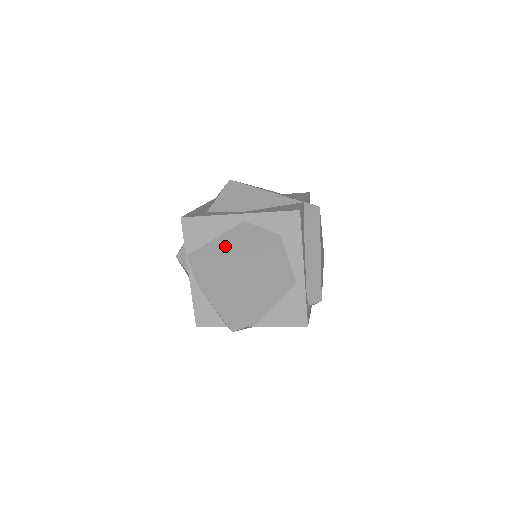
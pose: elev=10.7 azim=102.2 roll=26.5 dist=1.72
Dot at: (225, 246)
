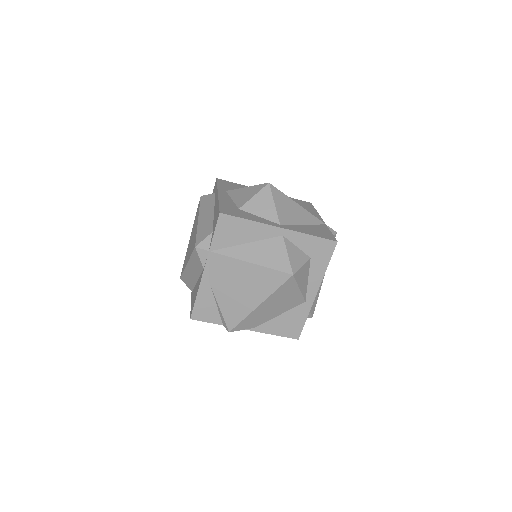
Dot at: (259, 256)
